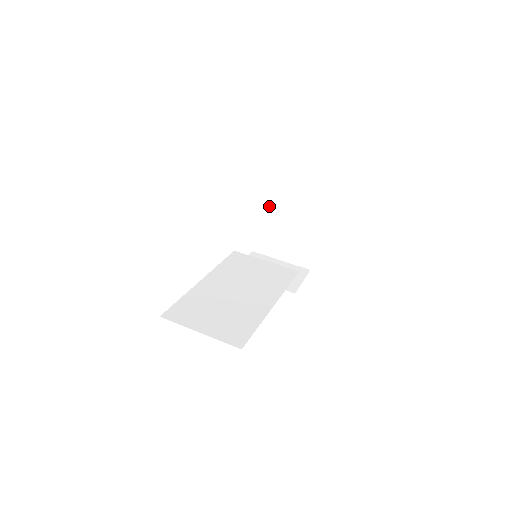
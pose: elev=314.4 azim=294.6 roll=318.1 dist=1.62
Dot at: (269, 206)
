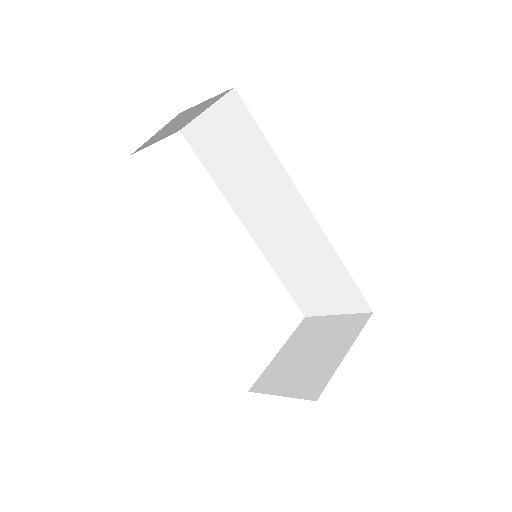
Dot at: (303, 334)
